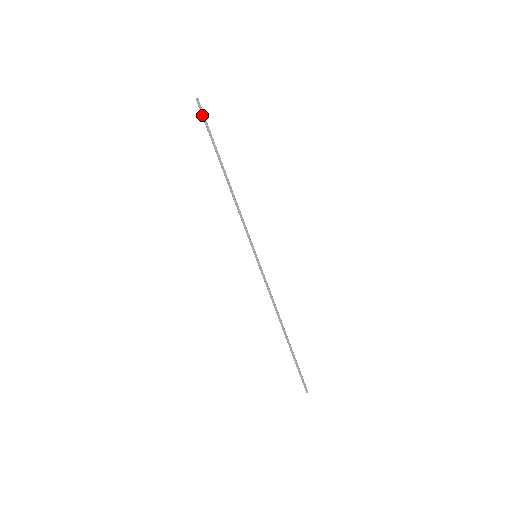
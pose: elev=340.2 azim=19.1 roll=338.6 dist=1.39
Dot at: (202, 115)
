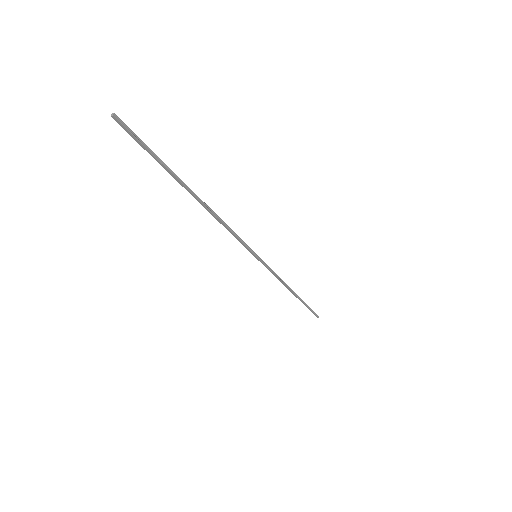
Dot at: (133, 138)
